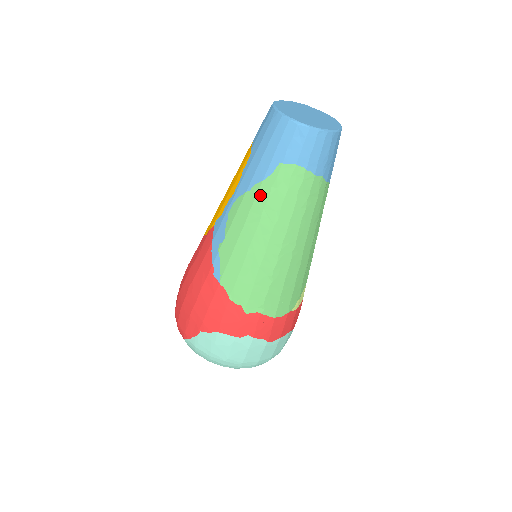
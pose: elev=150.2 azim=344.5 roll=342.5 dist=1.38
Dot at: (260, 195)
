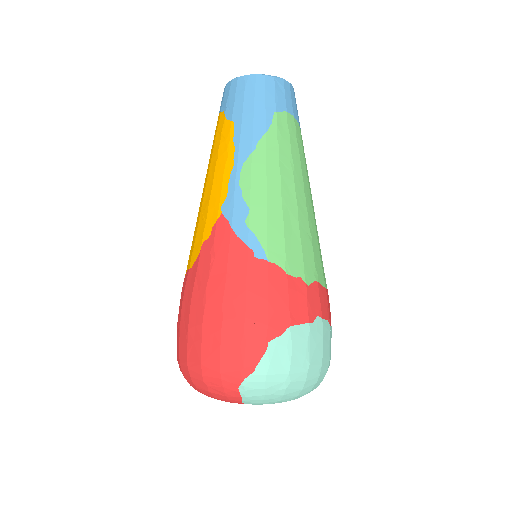
Dot at: (269, 147)
